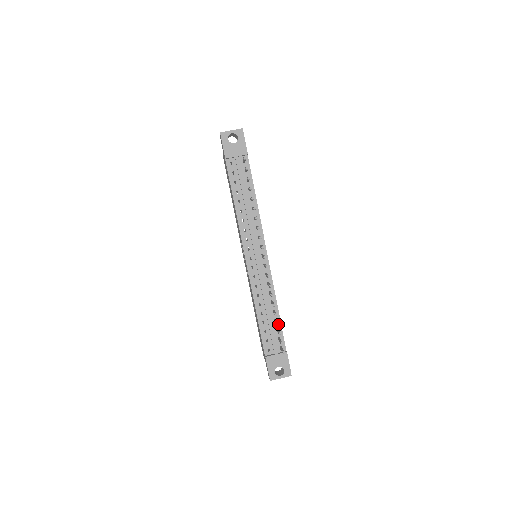
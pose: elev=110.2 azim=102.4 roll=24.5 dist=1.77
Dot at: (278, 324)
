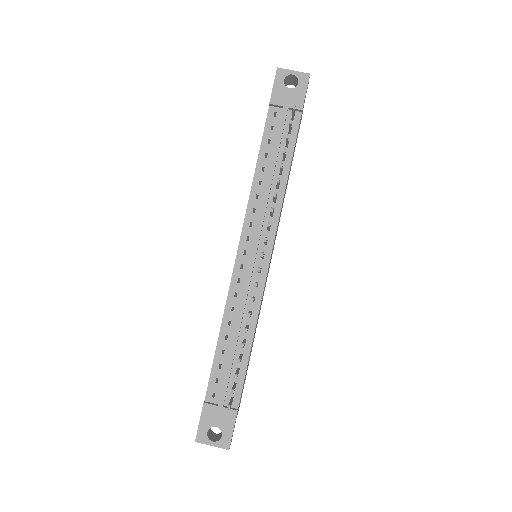
Dot at: (239, 361)
